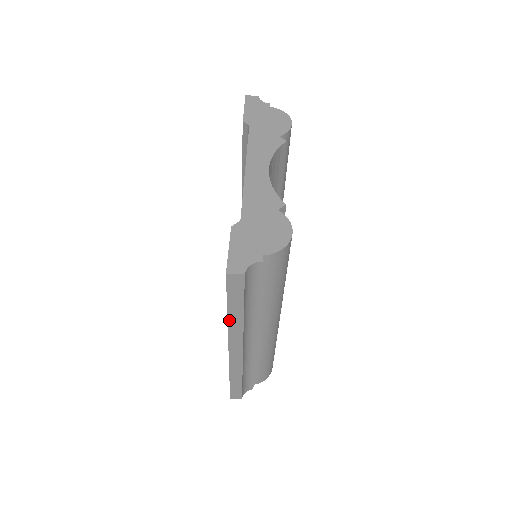
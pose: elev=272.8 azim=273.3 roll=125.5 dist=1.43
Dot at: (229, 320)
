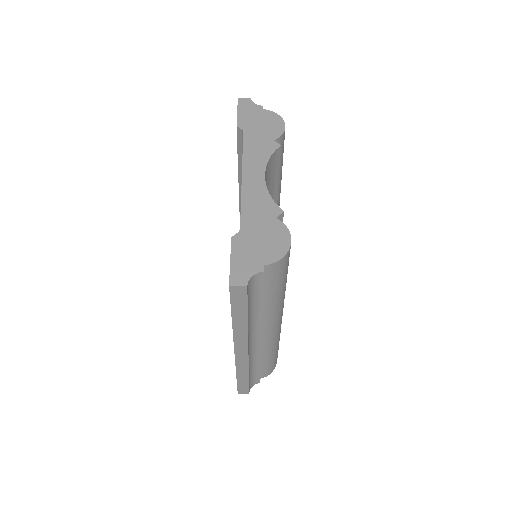
Dot at: (234, 326)
